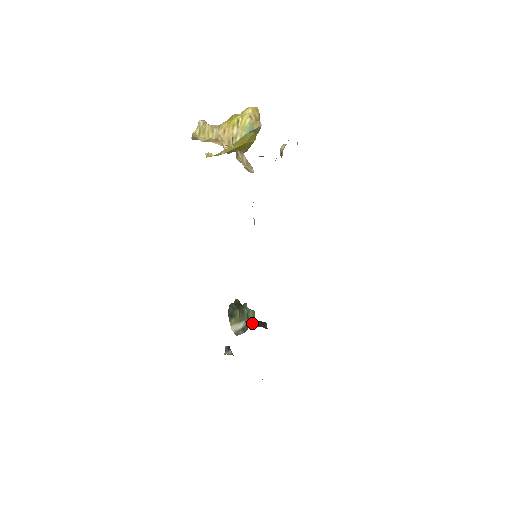
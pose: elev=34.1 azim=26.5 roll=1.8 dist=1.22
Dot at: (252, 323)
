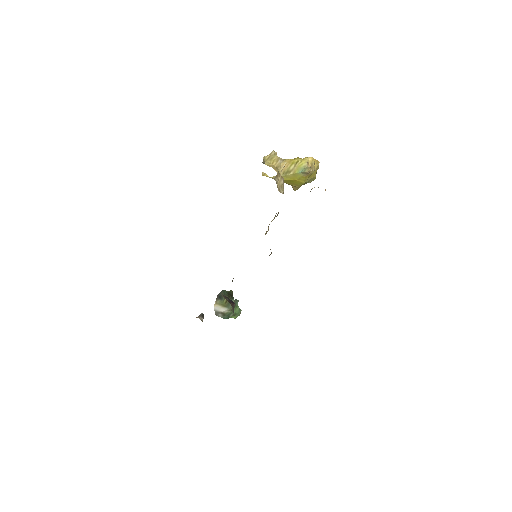
Dot at: (224, 297)
